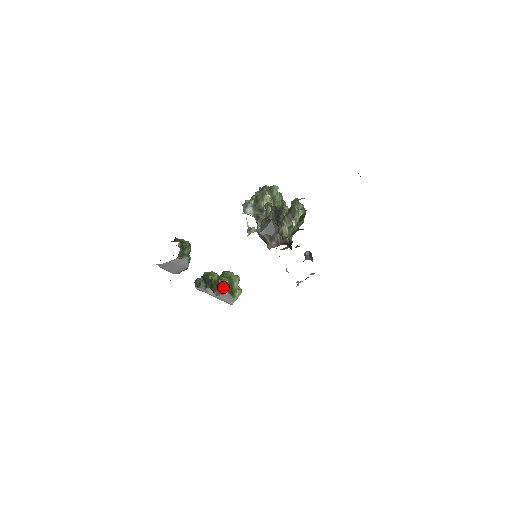
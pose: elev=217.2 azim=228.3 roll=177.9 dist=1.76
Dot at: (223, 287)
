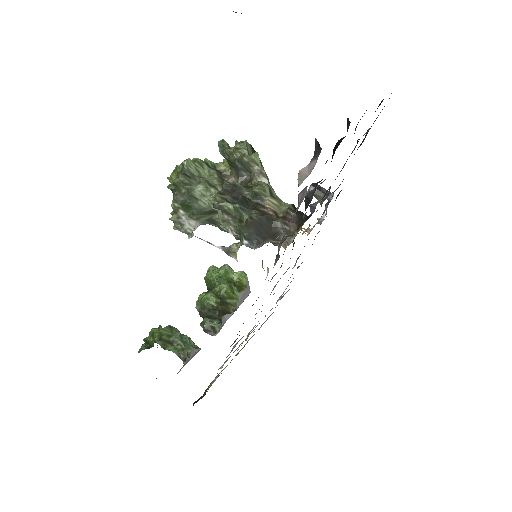
Dot at: (230, 296)
